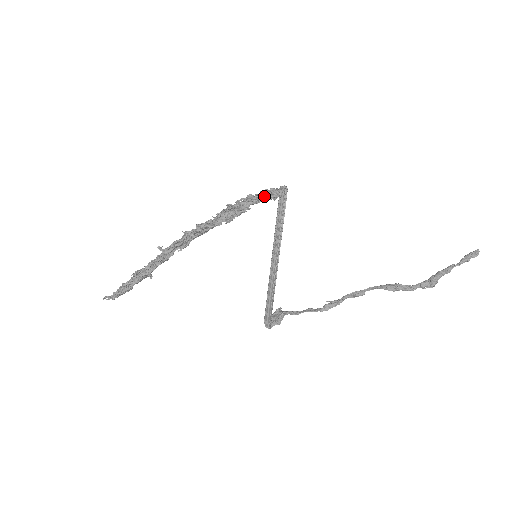
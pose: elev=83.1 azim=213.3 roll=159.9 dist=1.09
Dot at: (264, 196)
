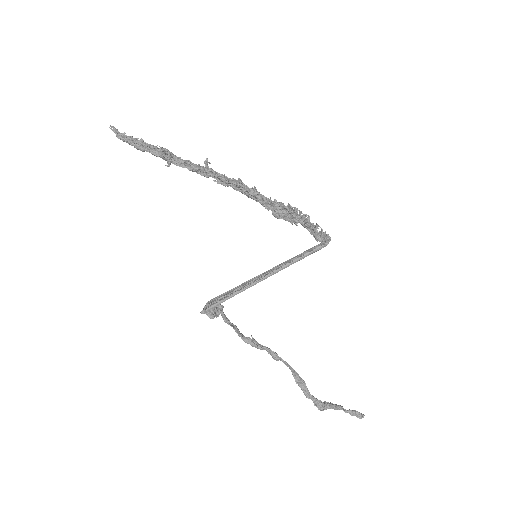
Dot at: (314, 229)
